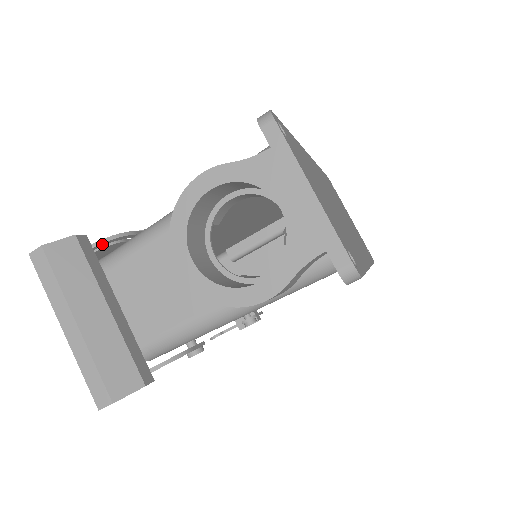
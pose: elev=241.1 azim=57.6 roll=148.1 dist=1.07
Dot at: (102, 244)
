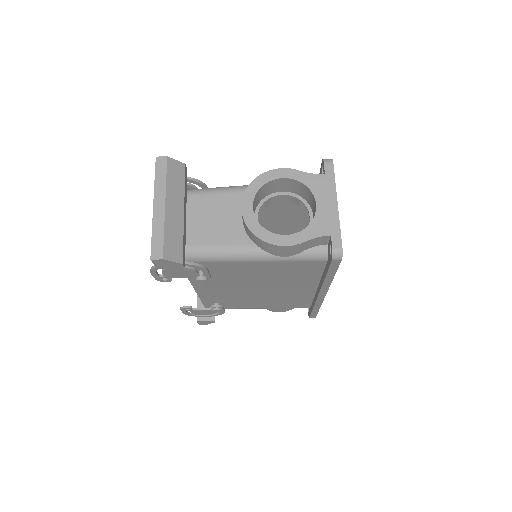
Dot at: (191, 181)
